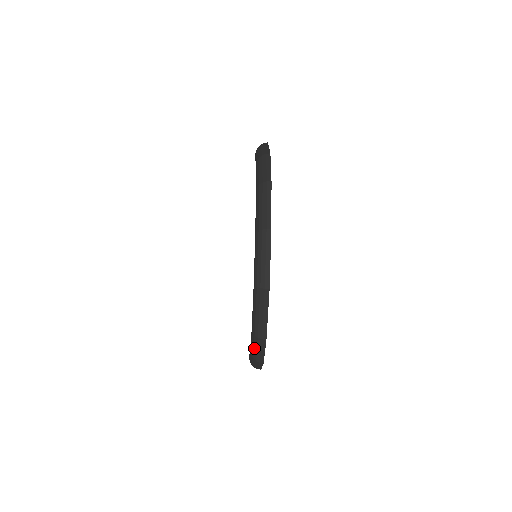
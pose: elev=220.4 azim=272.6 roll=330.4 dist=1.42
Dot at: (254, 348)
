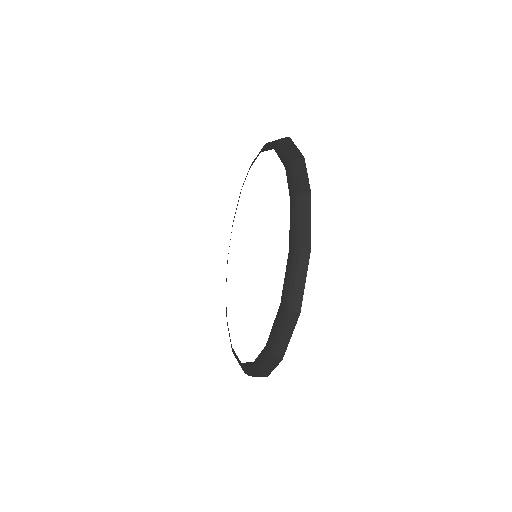
Dot at: (263, 364)
